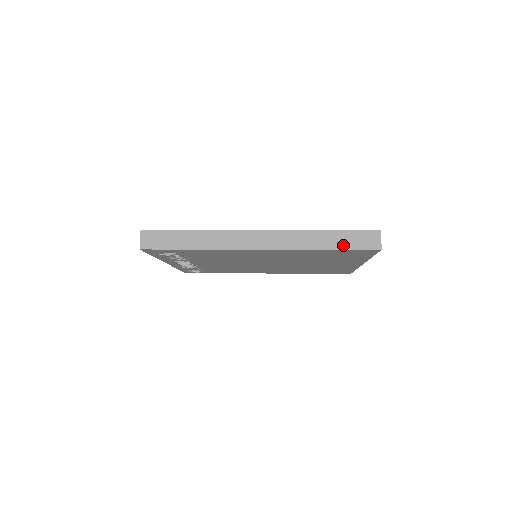
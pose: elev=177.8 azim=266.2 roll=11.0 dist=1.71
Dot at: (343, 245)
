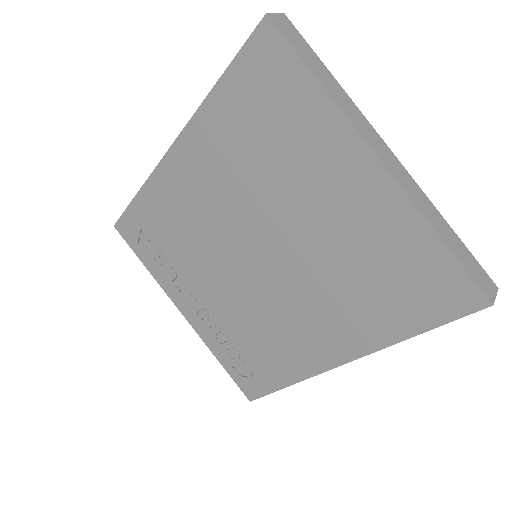
Dot at: (235, 62)
